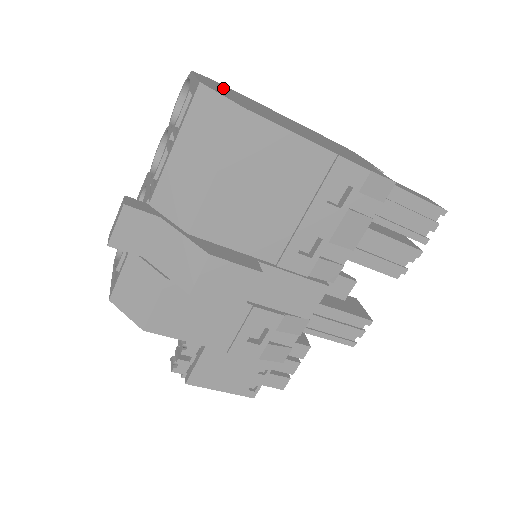
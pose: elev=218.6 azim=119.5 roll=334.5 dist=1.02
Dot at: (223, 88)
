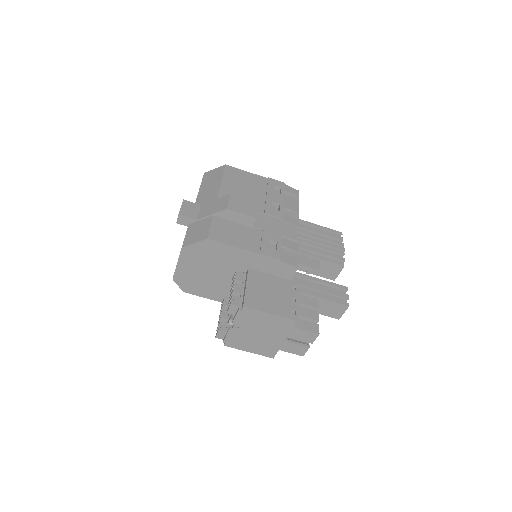
Dot at: occluded
